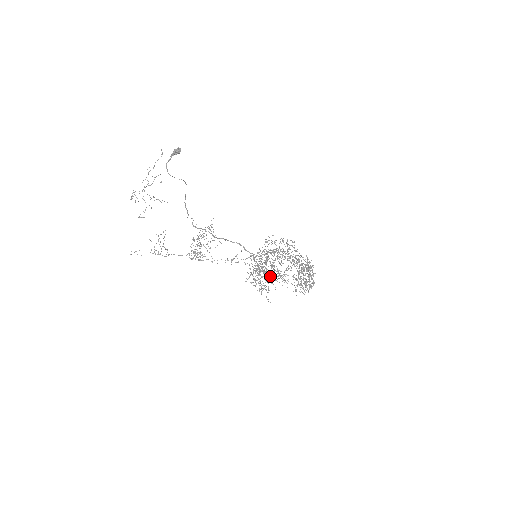
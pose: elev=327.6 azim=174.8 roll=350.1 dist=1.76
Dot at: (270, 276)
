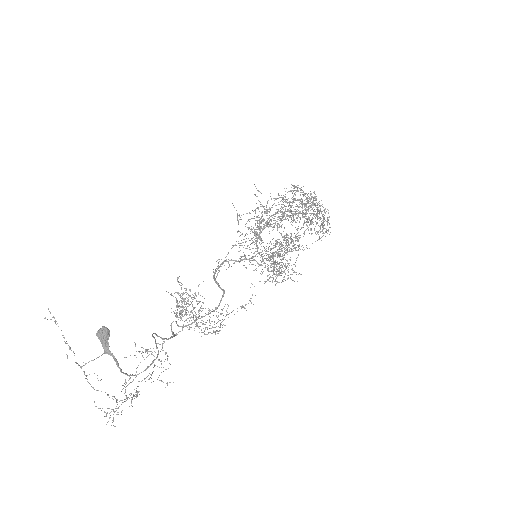
Dot at: occluded
